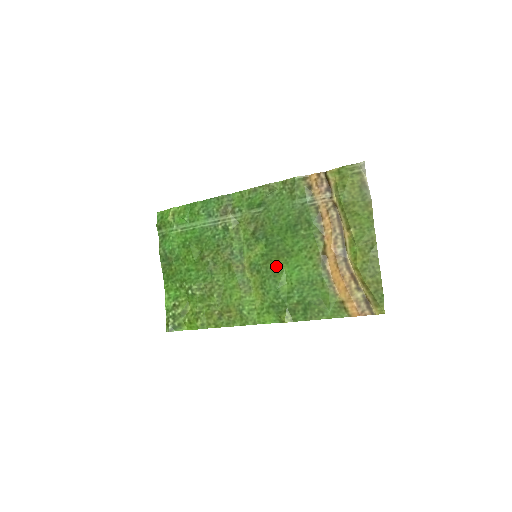
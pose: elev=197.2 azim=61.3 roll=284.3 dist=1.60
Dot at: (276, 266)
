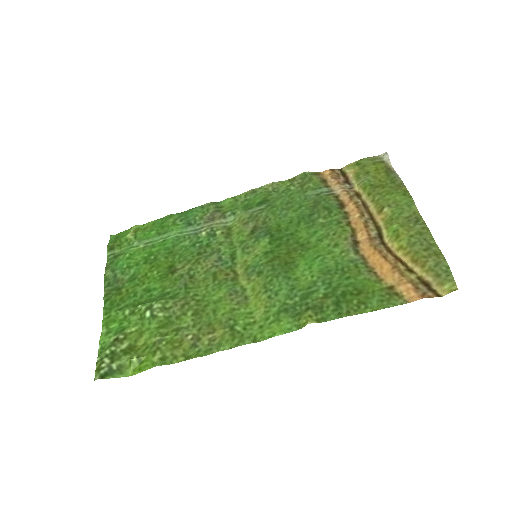
Dot at: (287, 261)
